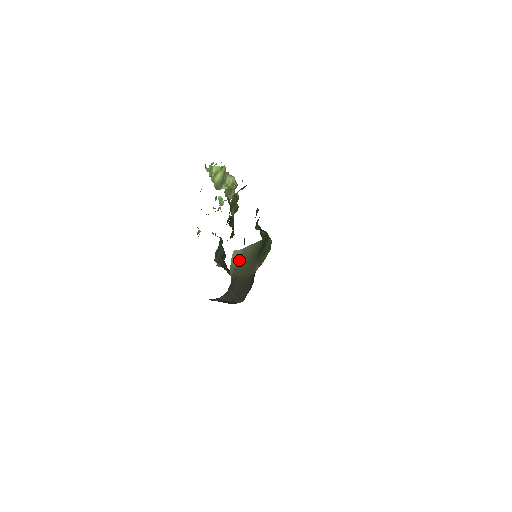
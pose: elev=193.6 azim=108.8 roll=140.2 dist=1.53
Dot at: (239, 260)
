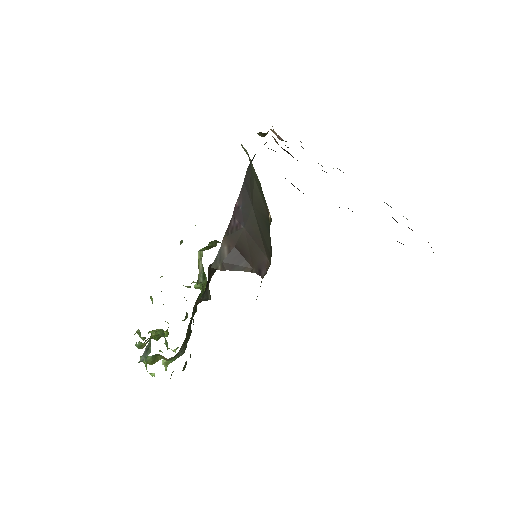
Dot at: (249, 159)
